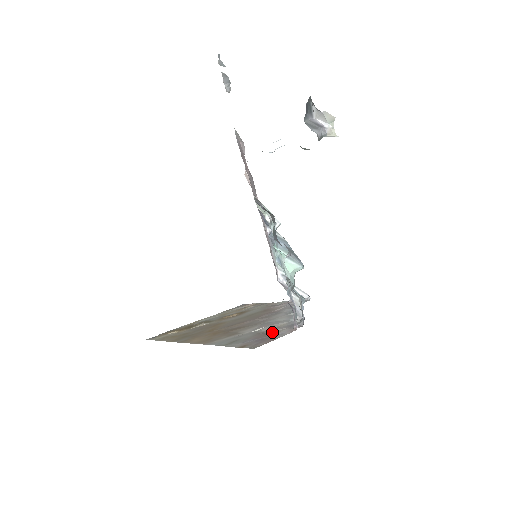
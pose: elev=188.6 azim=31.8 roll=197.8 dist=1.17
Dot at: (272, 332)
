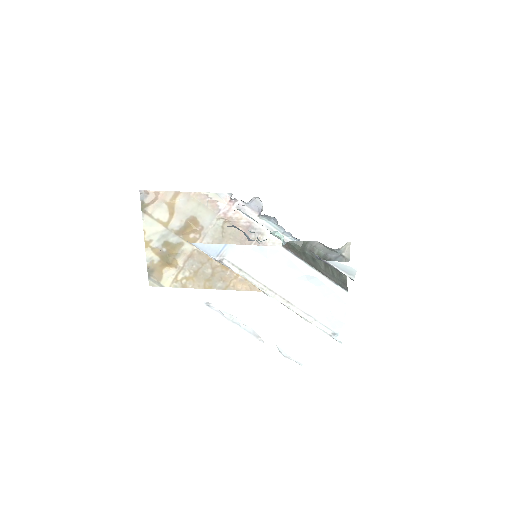
Dot at: occluded
